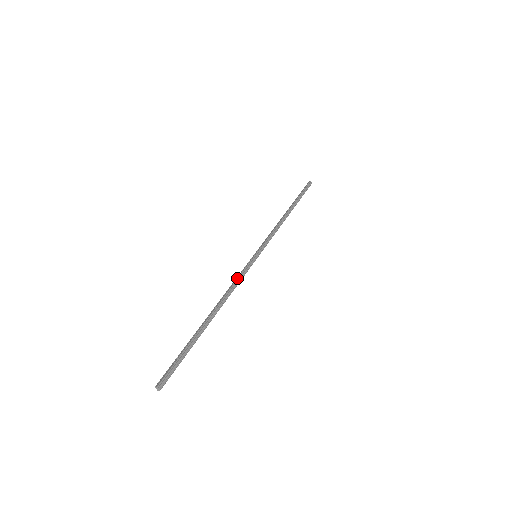
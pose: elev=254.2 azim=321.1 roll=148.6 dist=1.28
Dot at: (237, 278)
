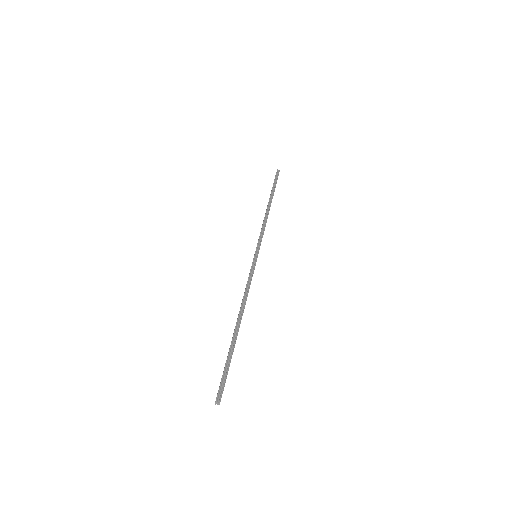
Dot at: (247, 282)
